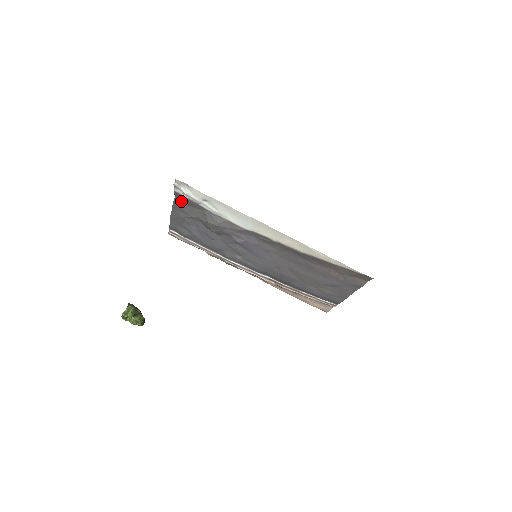
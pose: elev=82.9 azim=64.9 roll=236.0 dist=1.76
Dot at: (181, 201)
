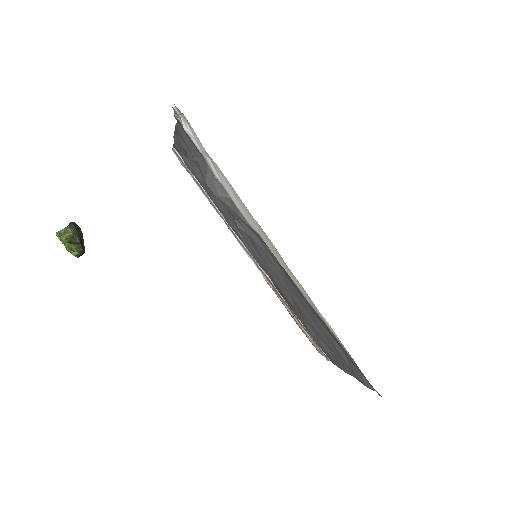
Dot at: (184, 131)
